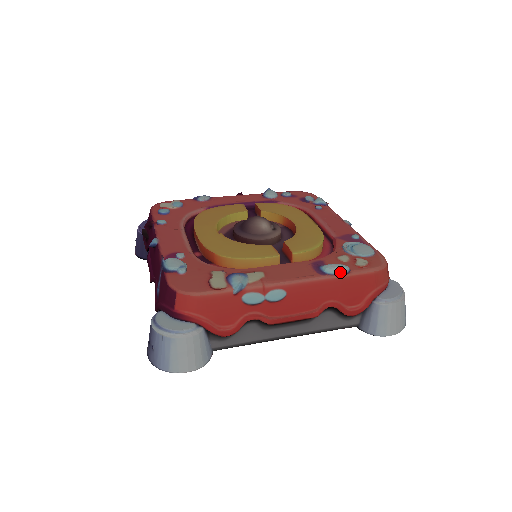
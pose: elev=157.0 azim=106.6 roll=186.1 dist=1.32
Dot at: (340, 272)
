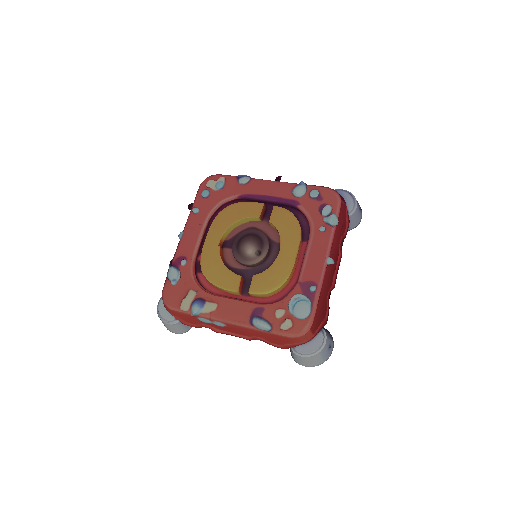
Dot at: (262, 329)
